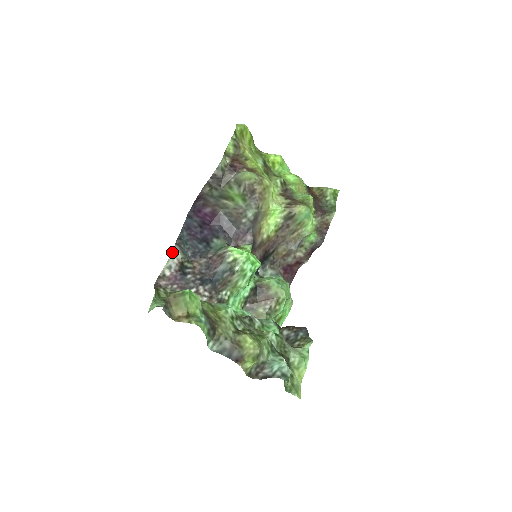
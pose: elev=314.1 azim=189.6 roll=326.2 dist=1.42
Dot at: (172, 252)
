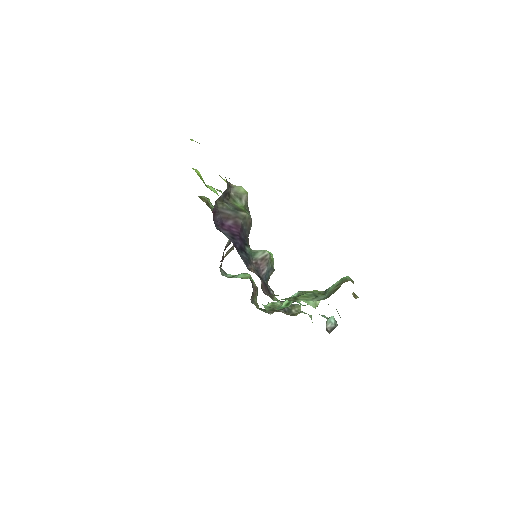
Dot at: occluded
